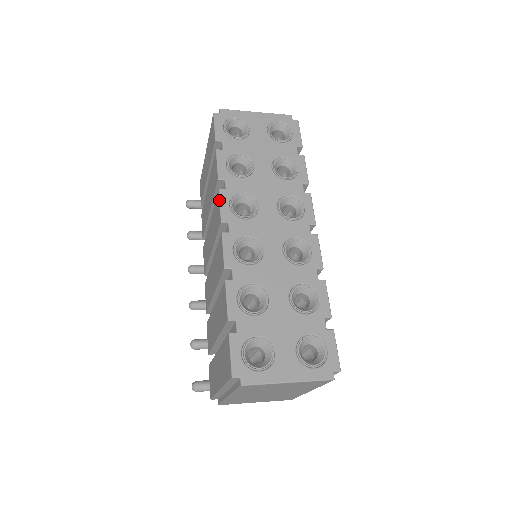
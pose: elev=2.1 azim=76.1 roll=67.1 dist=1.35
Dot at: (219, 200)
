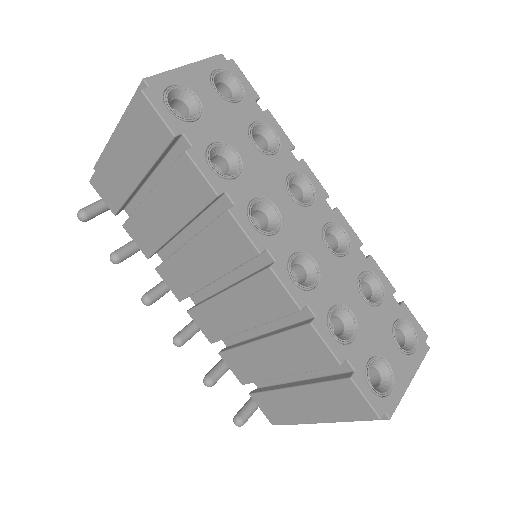
Dot at: (238, 225)
